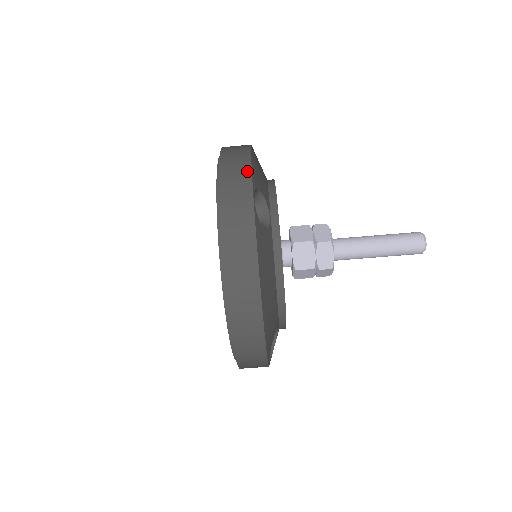
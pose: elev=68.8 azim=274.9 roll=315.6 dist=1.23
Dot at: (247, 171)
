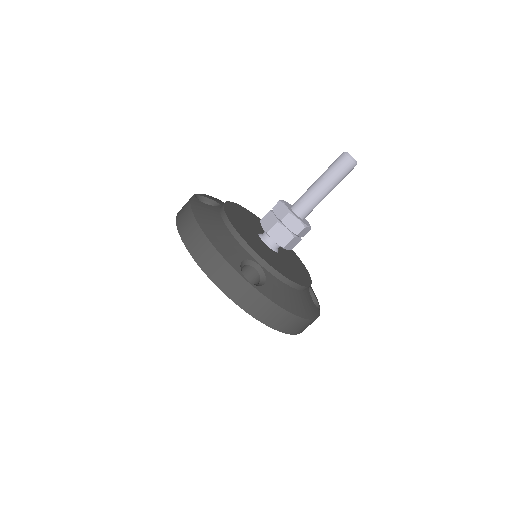
Dot at: occluded
